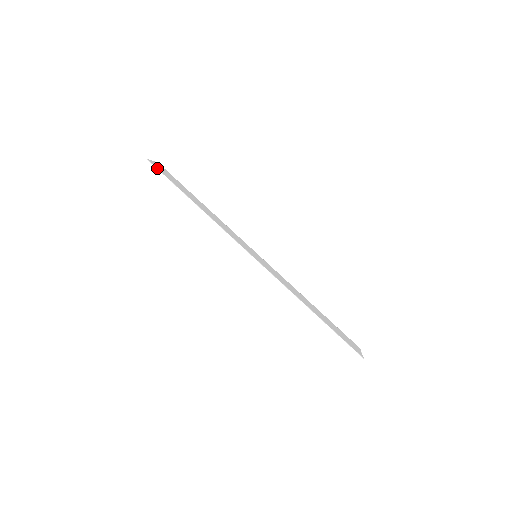
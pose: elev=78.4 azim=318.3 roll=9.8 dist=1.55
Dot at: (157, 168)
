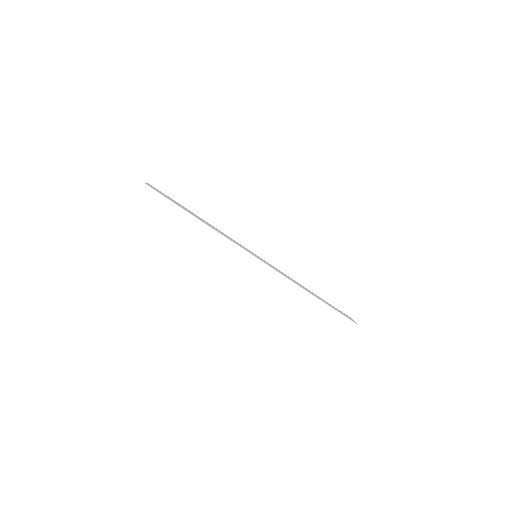
Dot at: (155, 190)
